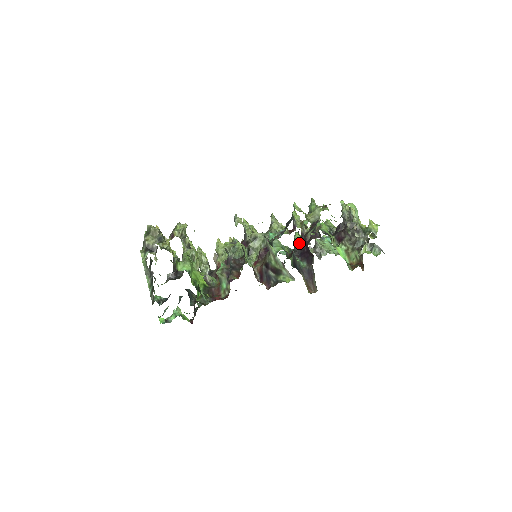
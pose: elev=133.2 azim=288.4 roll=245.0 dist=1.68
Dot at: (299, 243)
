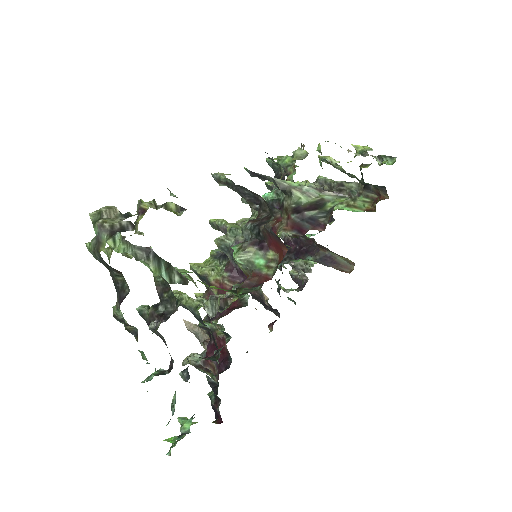
Dot at: occluded
